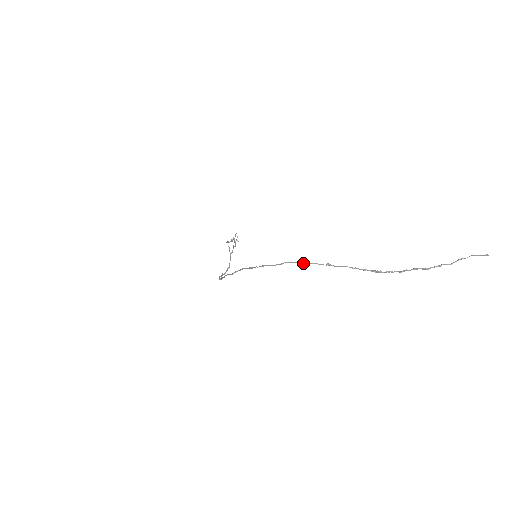
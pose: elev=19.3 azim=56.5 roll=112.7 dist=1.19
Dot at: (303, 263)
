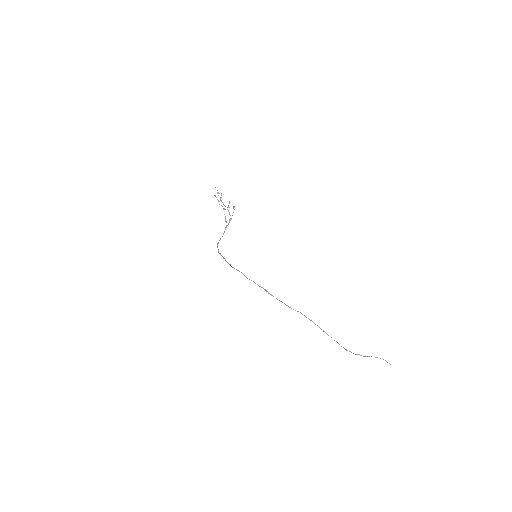
Dot at: (310, 320)
